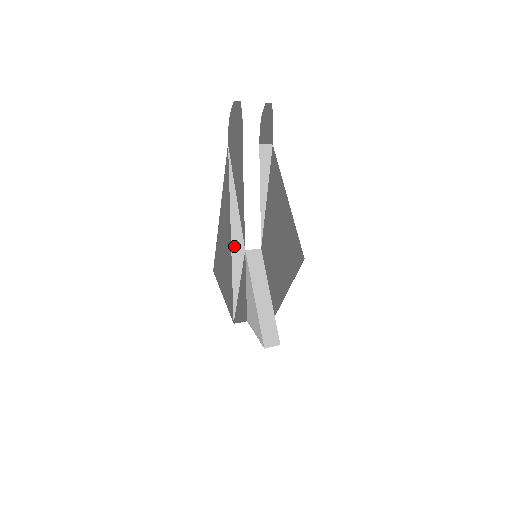
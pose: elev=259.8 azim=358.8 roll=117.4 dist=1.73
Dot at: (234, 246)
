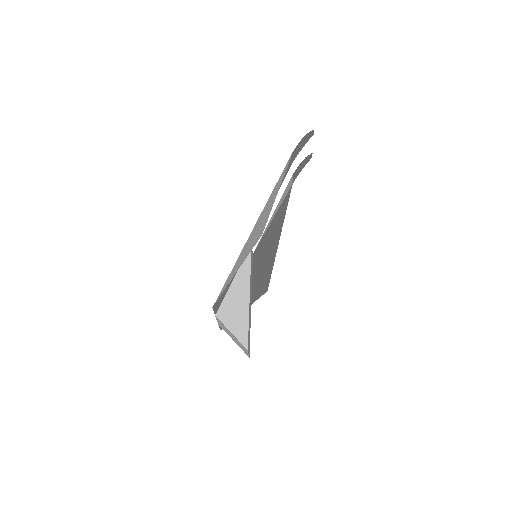
Dot at: occluded
